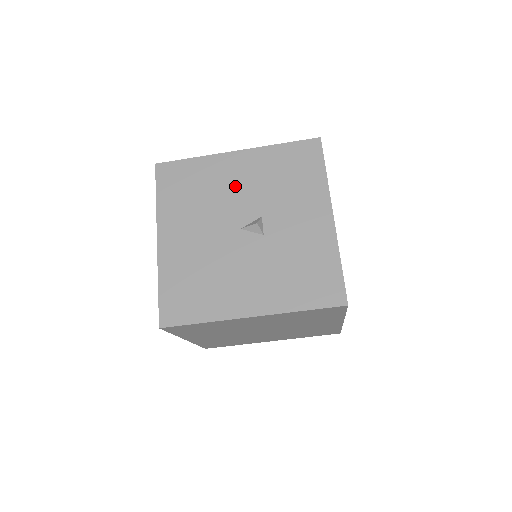
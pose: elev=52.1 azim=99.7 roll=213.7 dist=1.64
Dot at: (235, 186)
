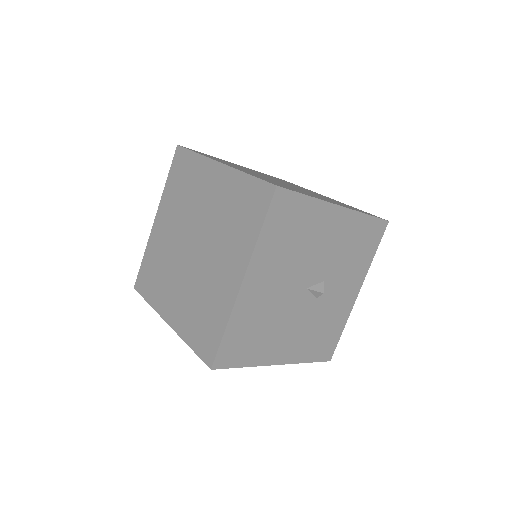
Dot at: (323, 244)
